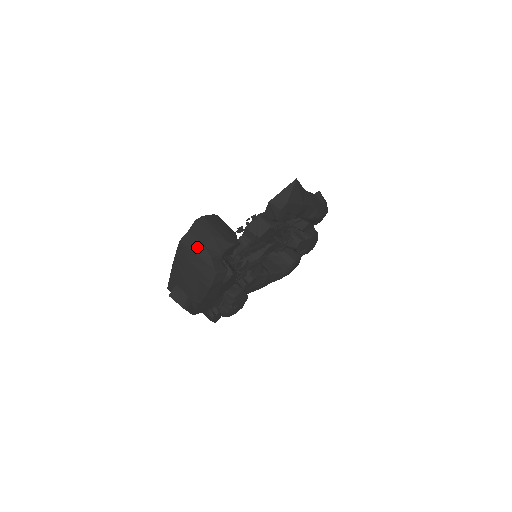
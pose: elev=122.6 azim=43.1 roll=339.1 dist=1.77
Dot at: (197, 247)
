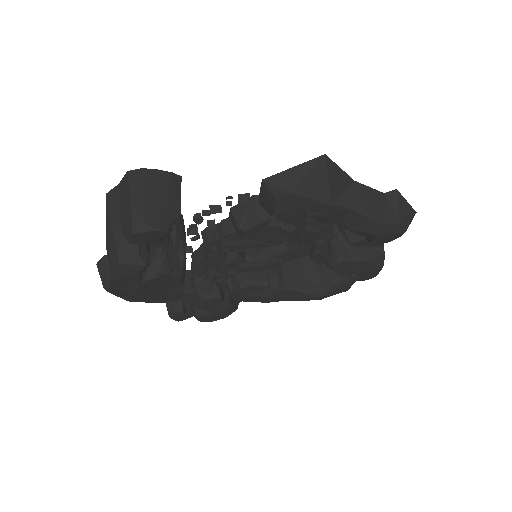
Dot at: (115, 213)
